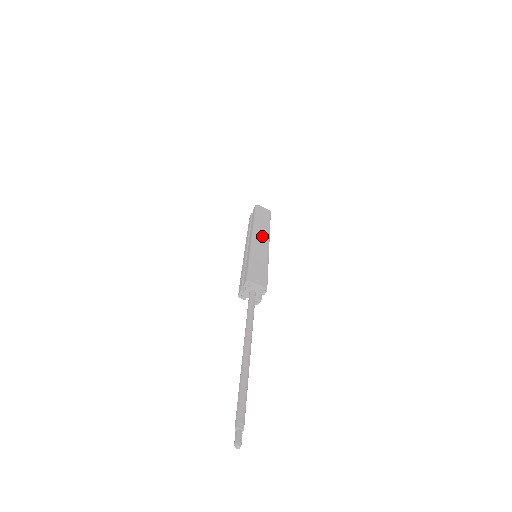
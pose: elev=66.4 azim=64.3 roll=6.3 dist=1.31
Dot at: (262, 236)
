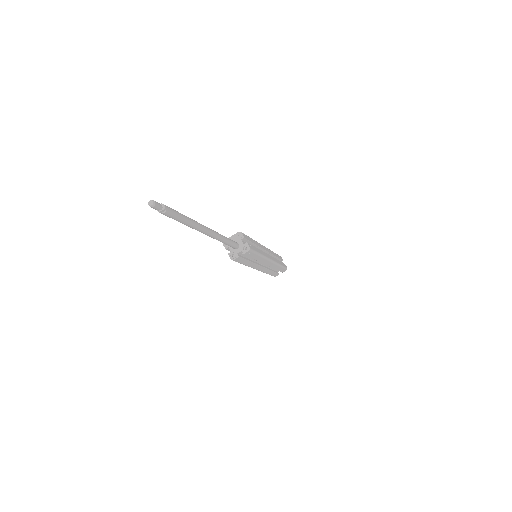
Dot at: occluded
